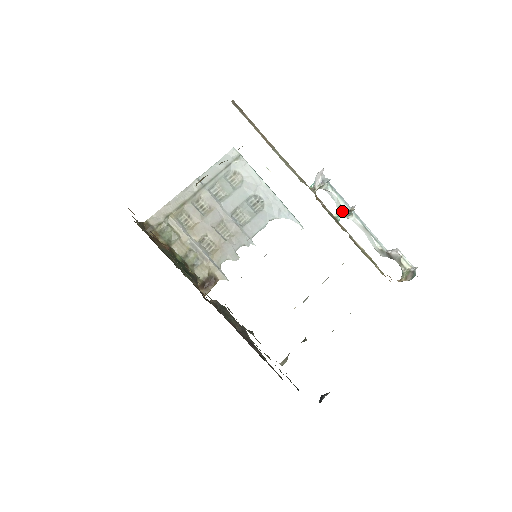
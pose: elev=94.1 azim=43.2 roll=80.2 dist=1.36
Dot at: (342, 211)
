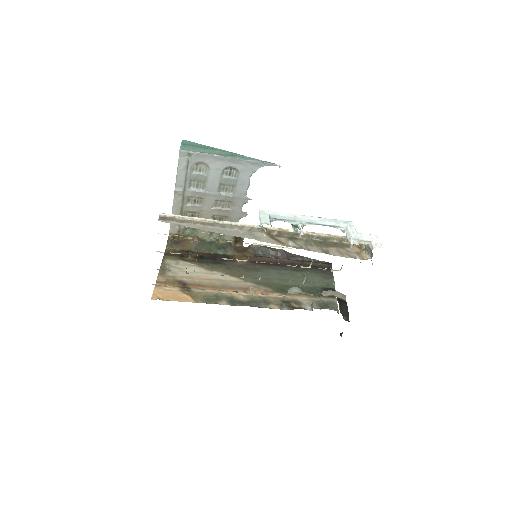
Dot at: (295, 226)
